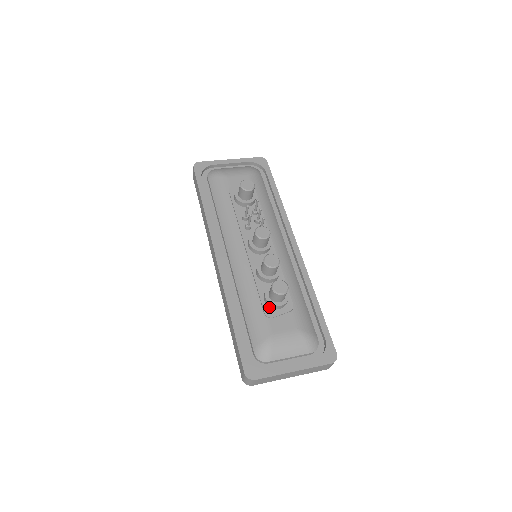
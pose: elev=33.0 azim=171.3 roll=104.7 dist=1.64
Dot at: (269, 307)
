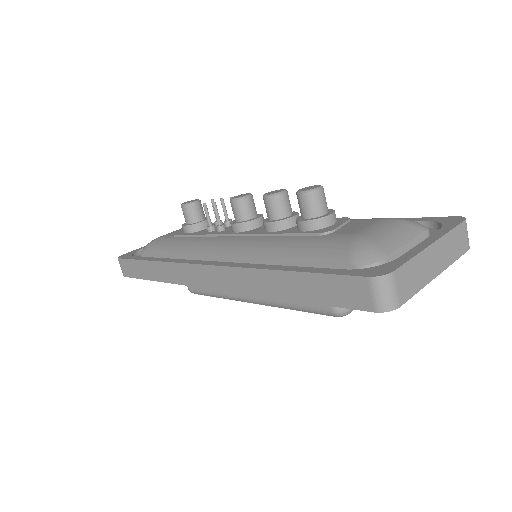
Dot at: (318, 230)
